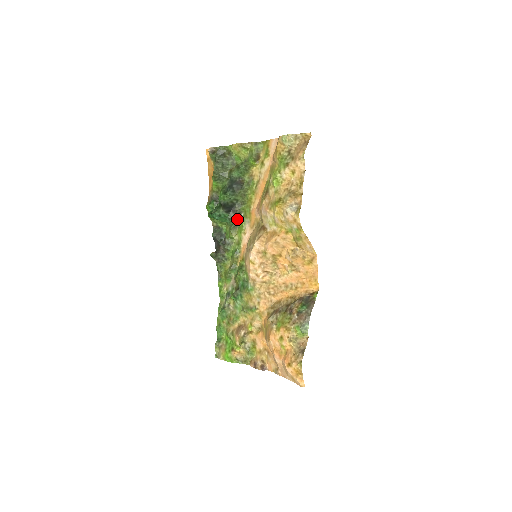
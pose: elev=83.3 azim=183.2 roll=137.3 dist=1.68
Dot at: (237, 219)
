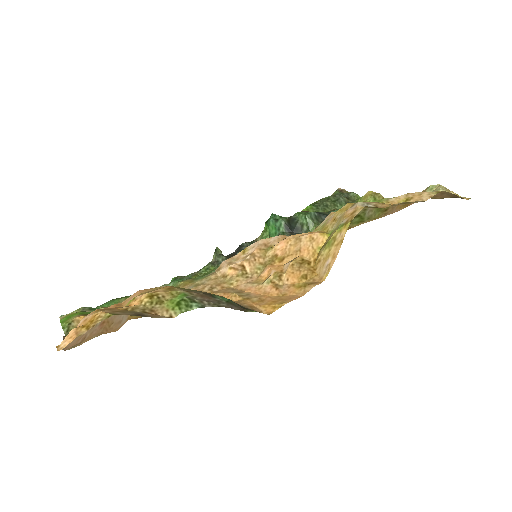
Dot at: occluded
